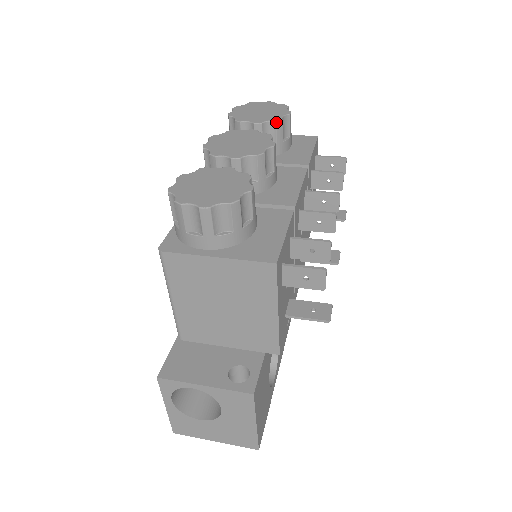
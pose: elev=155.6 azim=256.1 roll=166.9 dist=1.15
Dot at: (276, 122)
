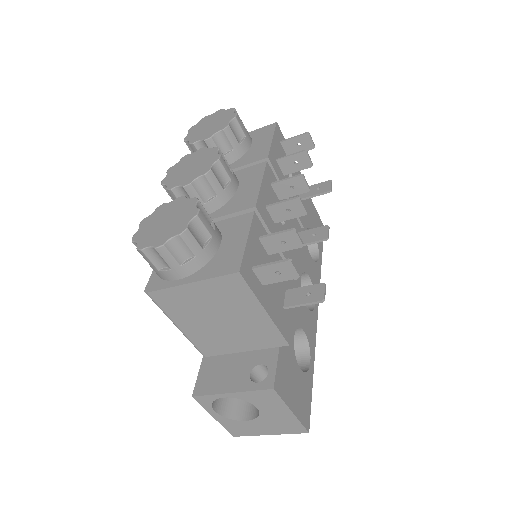
Dot at: (224, 131)
